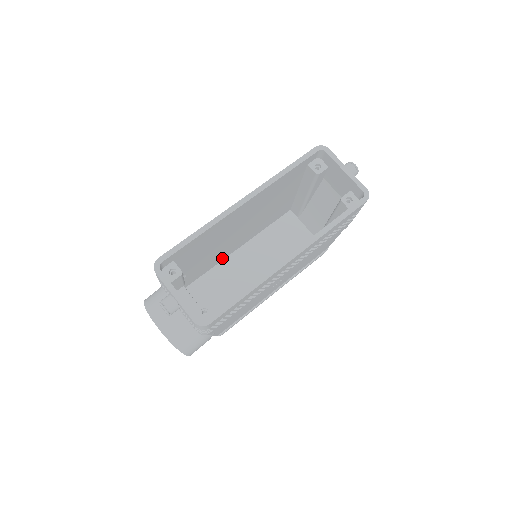
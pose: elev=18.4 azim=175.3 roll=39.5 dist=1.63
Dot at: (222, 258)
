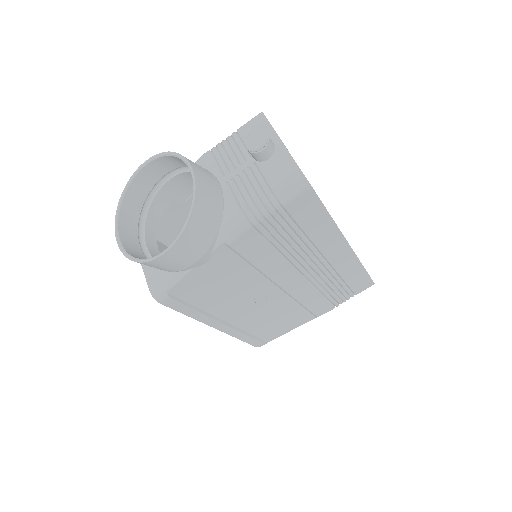
Dot at: occluded
